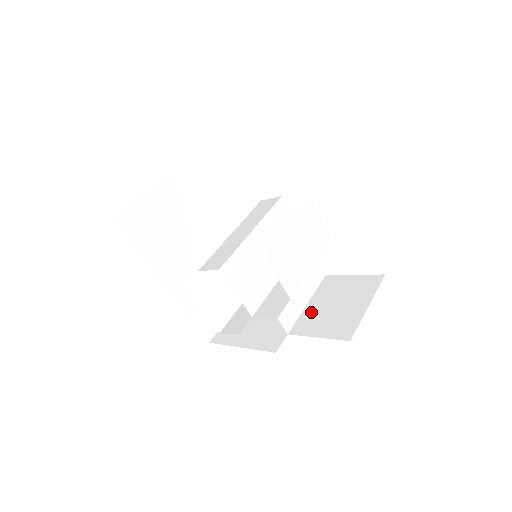
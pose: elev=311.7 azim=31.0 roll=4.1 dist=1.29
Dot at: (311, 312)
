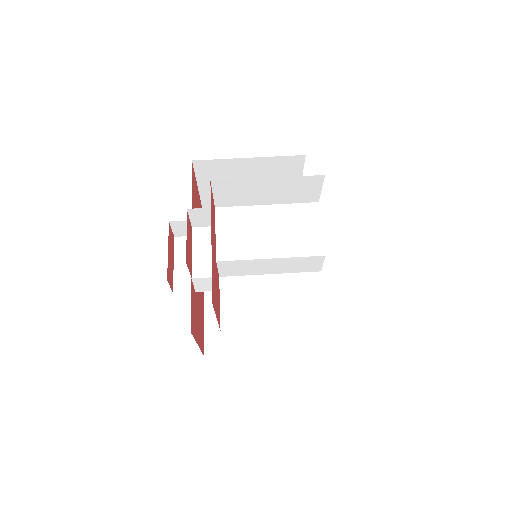
Dot at: occluded
